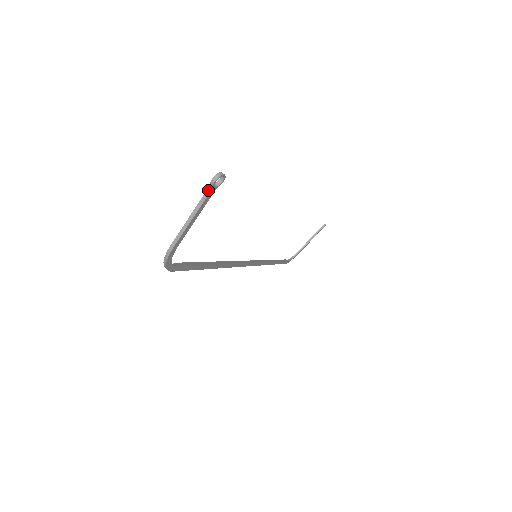
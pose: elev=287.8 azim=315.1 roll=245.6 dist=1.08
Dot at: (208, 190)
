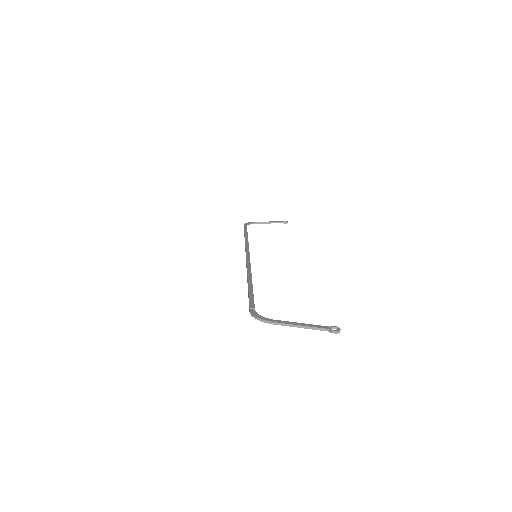
Dot at: (326, 329)
